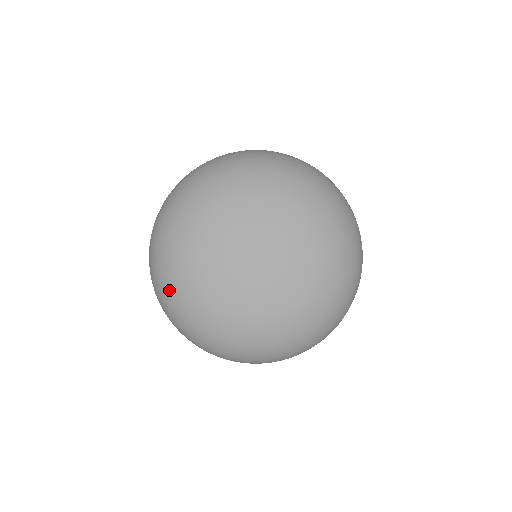
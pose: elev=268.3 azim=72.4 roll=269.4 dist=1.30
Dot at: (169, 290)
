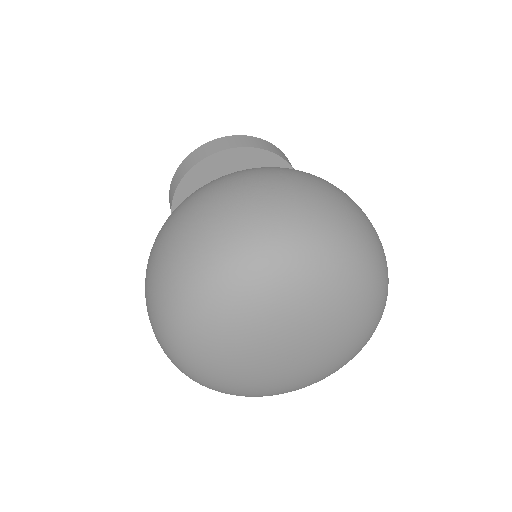
Dot at: (195, 317)
